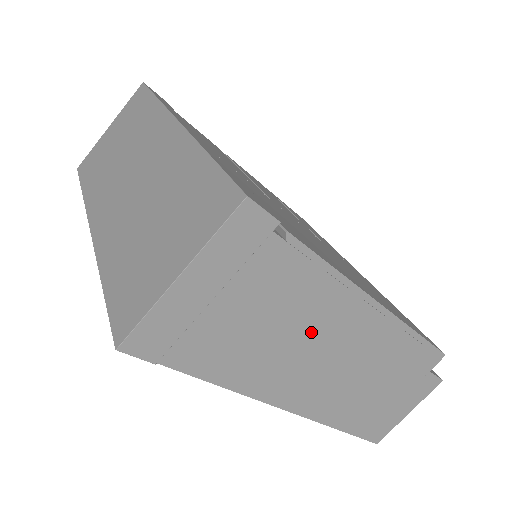
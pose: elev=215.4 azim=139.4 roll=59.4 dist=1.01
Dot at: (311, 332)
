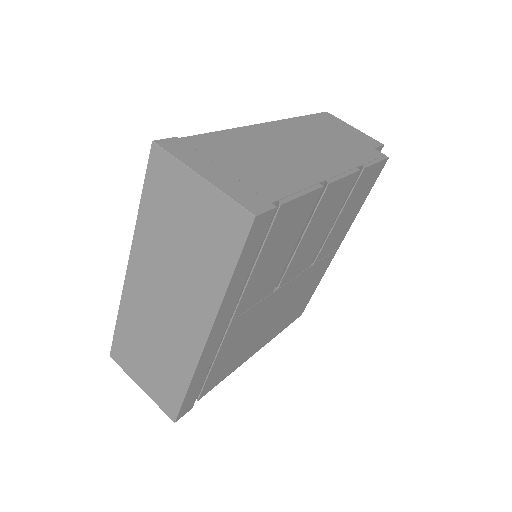
Dot at: occluded
